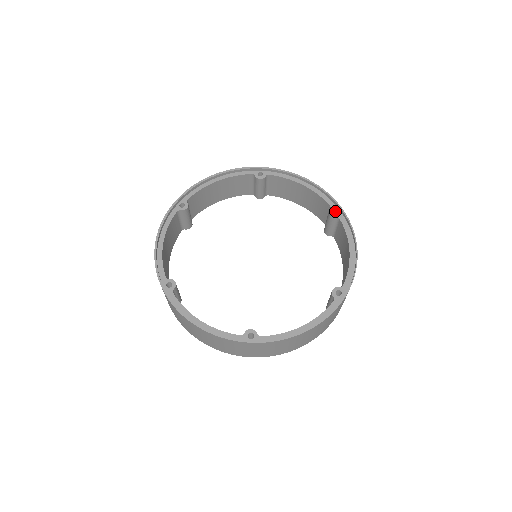
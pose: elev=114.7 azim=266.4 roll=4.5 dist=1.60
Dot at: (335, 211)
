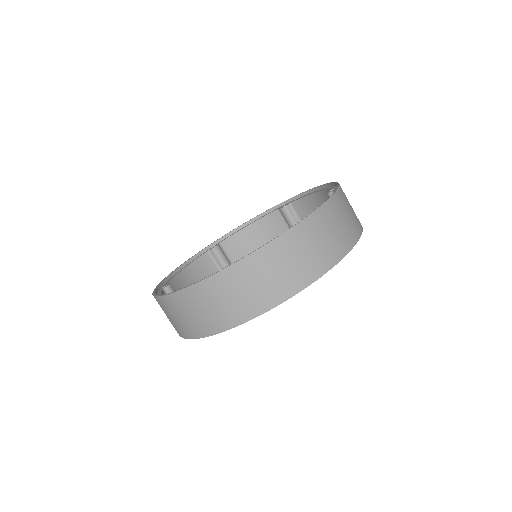
Dot at: occluded
